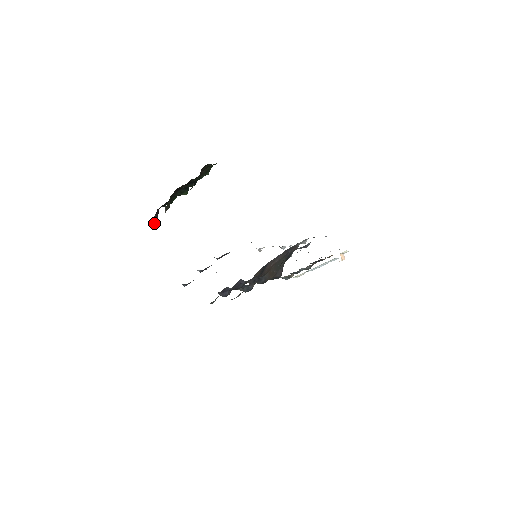
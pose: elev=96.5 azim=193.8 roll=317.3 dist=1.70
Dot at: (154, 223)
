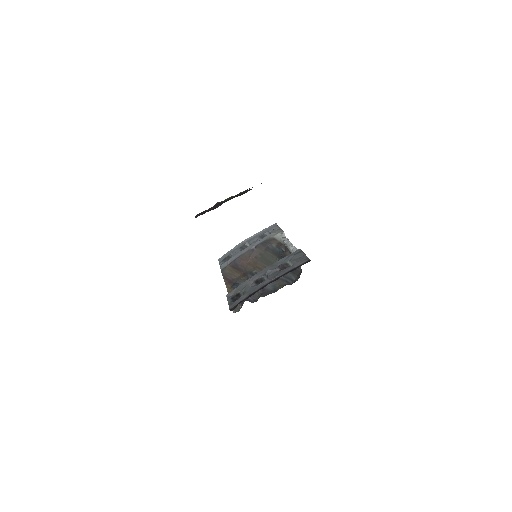
Dot at: occluded
